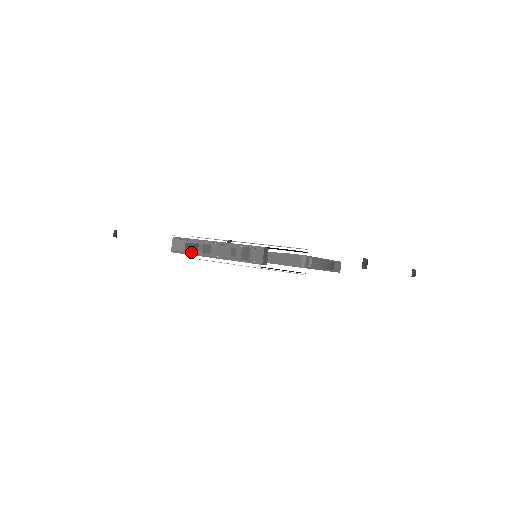
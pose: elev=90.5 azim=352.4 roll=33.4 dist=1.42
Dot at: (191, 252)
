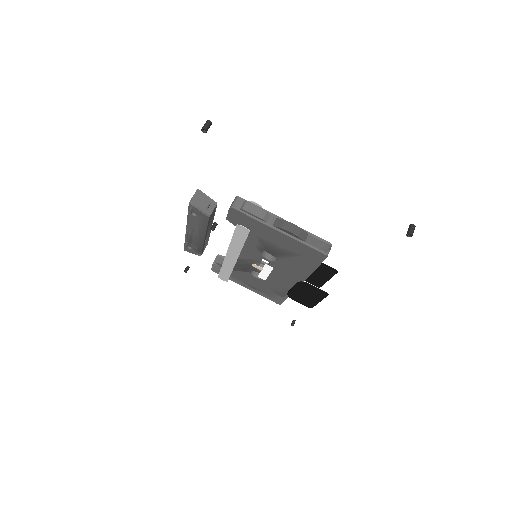
Dot at: occluded
